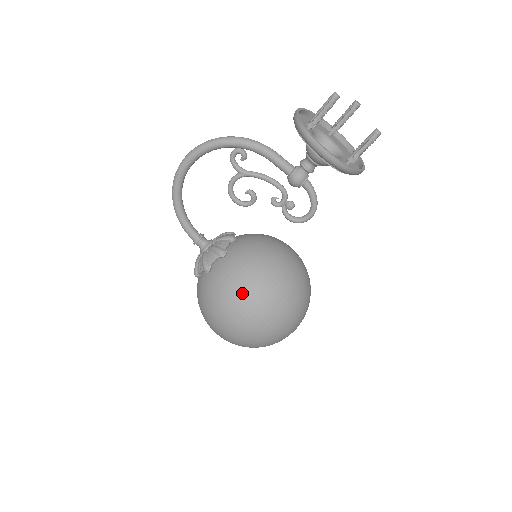
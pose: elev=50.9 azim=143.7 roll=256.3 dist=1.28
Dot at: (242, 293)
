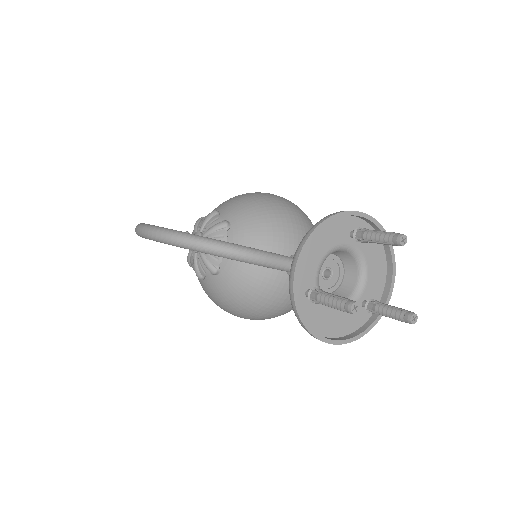
Dot at: (240, 312)
